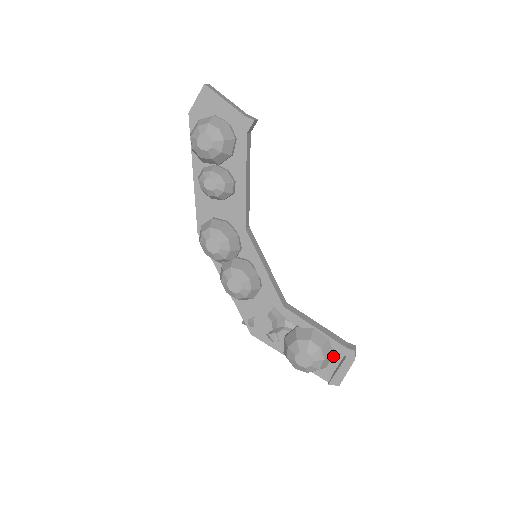
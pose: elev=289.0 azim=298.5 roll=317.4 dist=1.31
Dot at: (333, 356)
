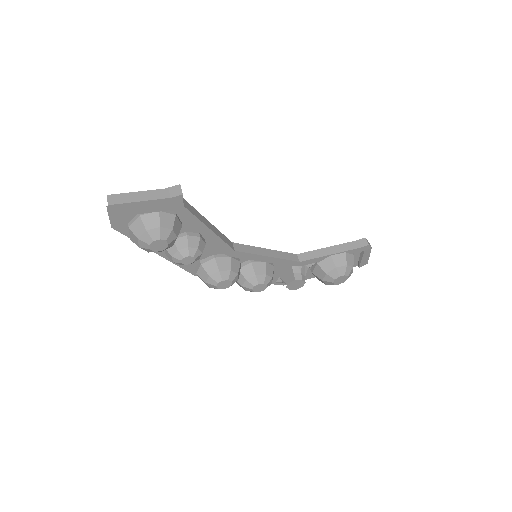
Dot at: occluded
